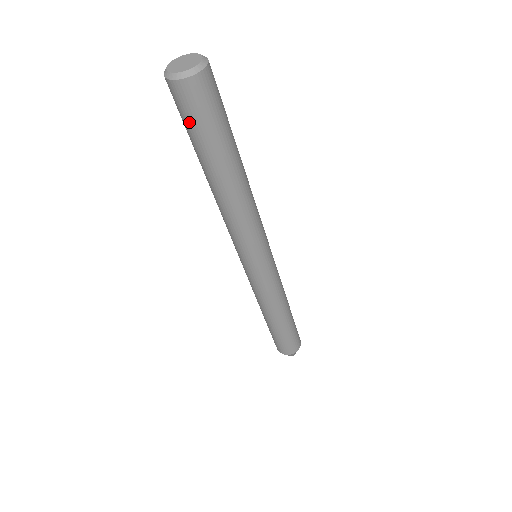
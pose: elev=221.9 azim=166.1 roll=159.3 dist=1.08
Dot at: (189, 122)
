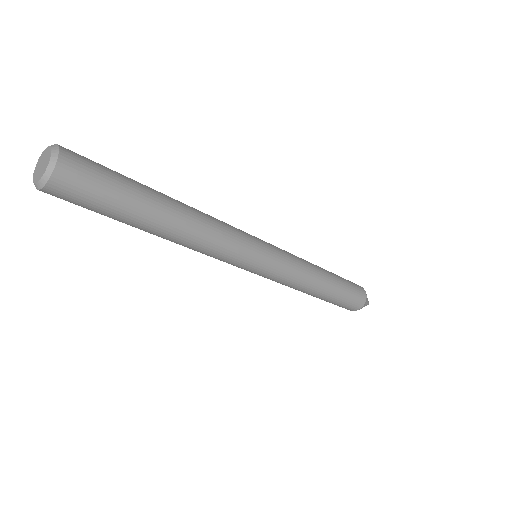
Dot at: occluded
